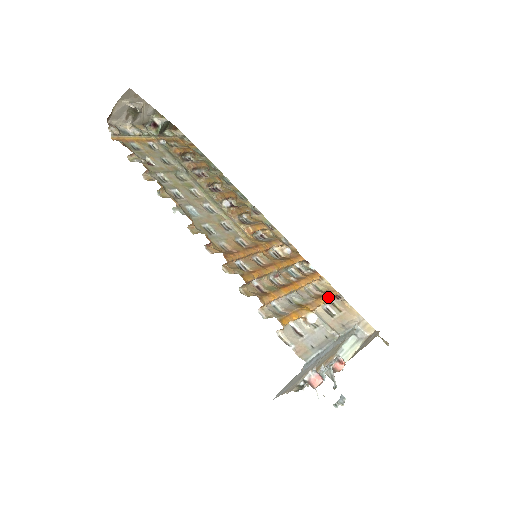
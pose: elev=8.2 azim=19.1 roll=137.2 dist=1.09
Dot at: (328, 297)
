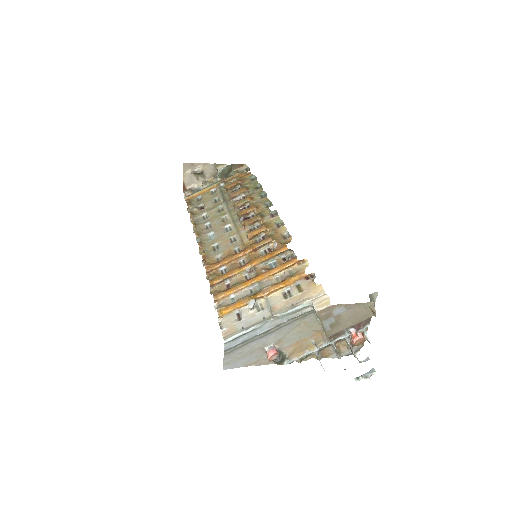
Dot at: (289, 281)
